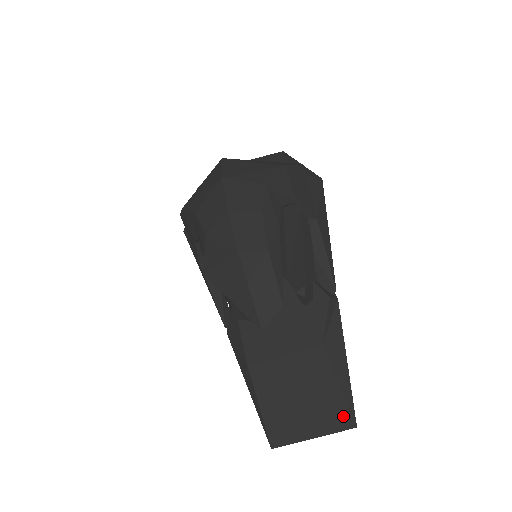
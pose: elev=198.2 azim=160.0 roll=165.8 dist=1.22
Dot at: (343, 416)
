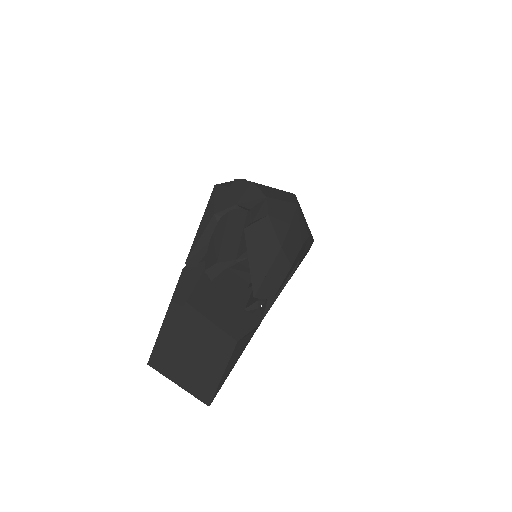
Dot at: (209, 392)
